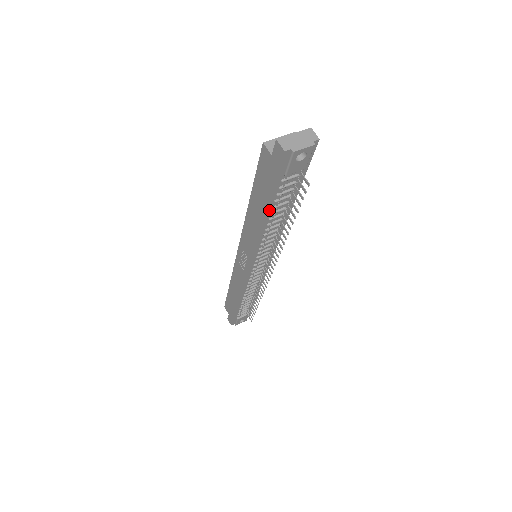
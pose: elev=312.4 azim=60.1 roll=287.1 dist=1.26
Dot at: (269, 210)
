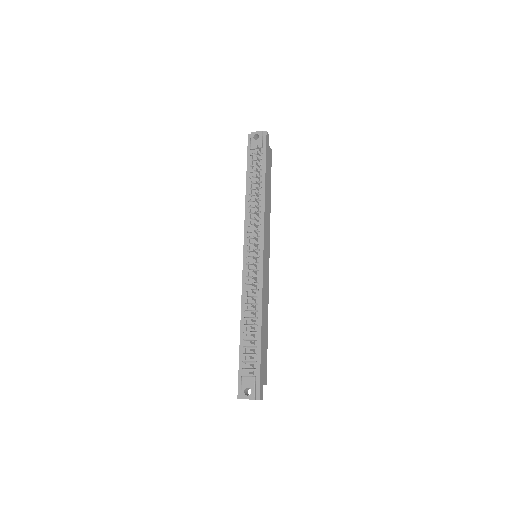
Dot at: (248, 181)
